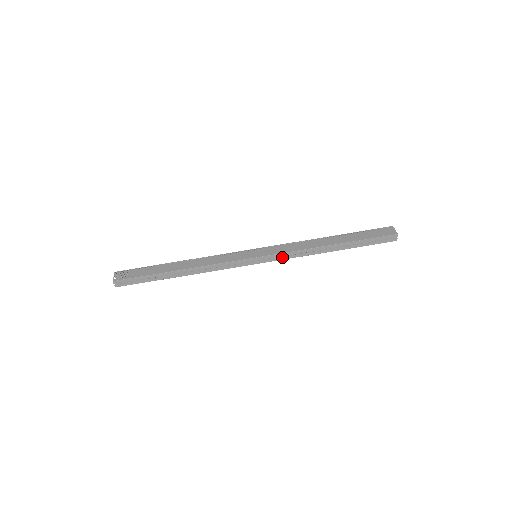
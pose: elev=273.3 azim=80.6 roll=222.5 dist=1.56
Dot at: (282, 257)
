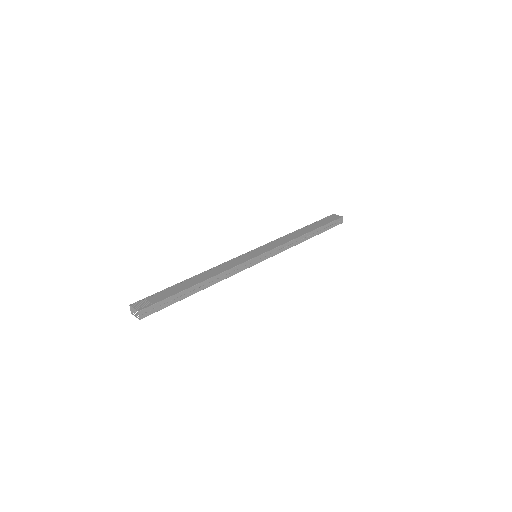
Dot at: (278, 251)
